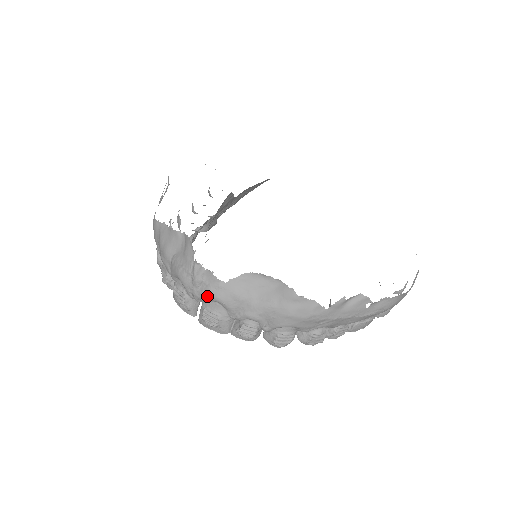
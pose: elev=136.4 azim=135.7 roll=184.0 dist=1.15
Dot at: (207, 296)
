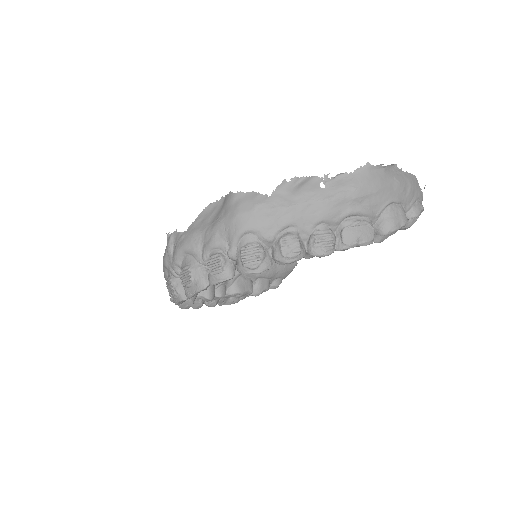
Dot at: (176, 253)
